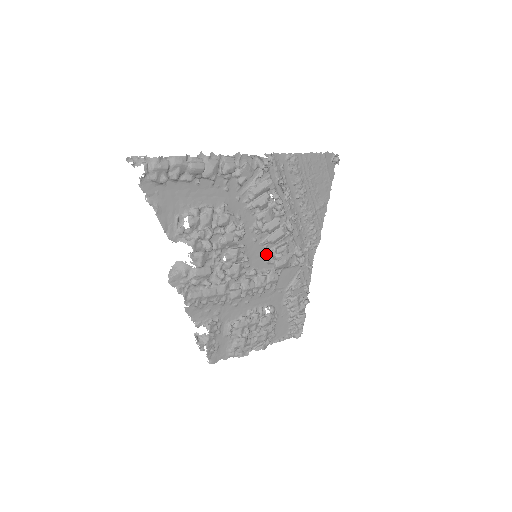
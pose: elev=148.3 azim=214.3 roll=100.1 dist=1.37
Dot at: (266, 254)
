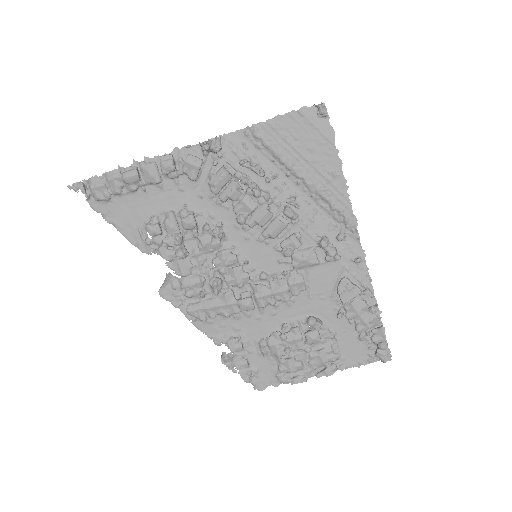
Dot at: (273, 252)
